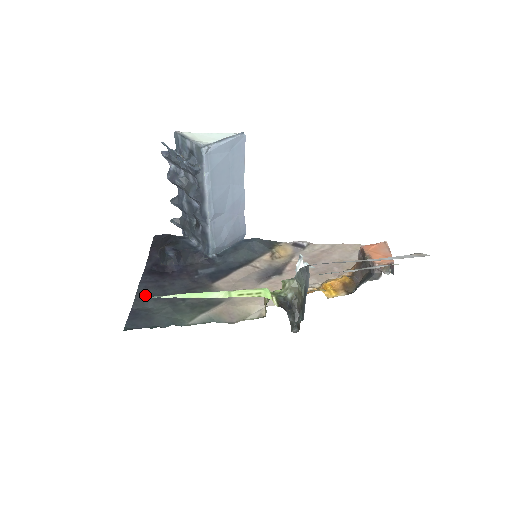
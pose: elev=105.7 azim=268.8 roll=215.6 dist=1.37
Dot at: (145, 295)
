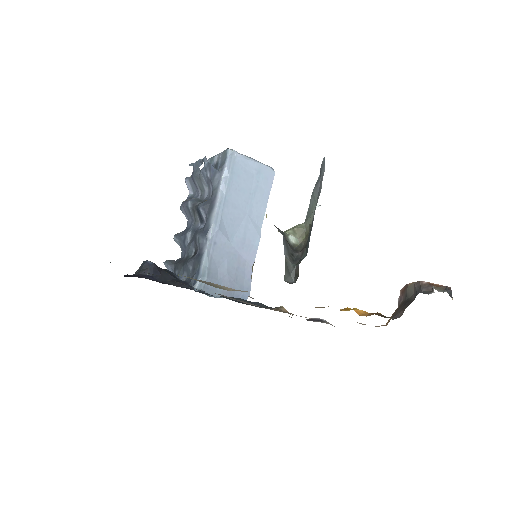
Dot at: occluded
